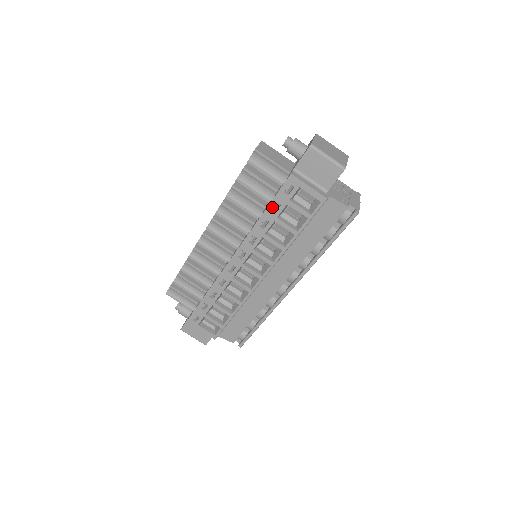
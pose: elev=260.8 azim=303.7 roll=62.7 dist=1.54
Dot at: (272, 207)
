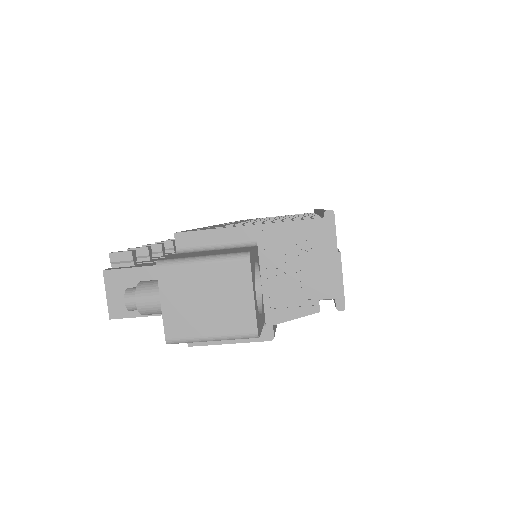
Dot at: occluded
